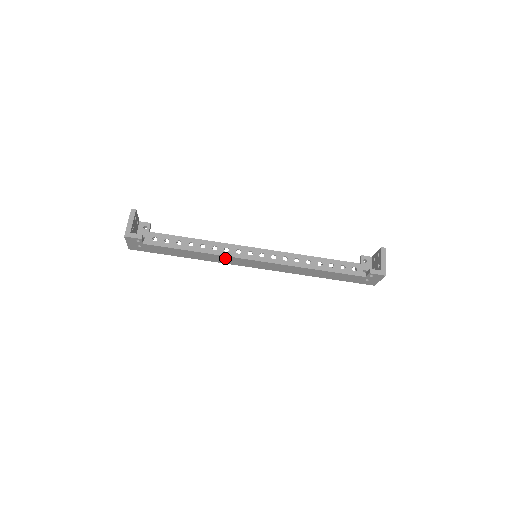
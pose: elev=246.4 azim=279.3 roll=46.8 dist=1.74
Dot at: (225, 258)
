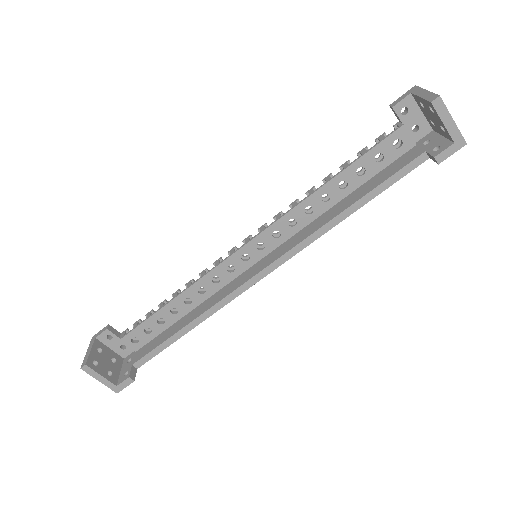
Dot at: occluded
